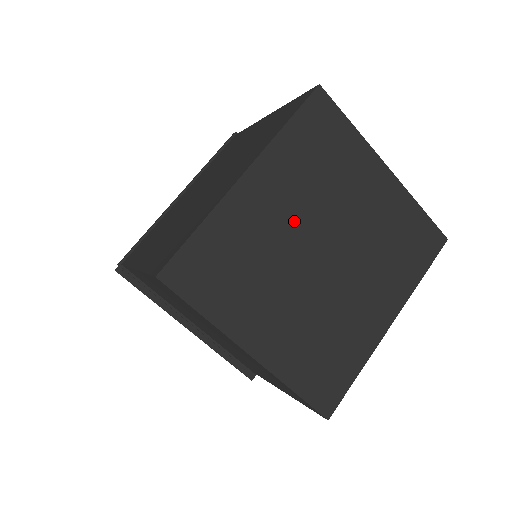
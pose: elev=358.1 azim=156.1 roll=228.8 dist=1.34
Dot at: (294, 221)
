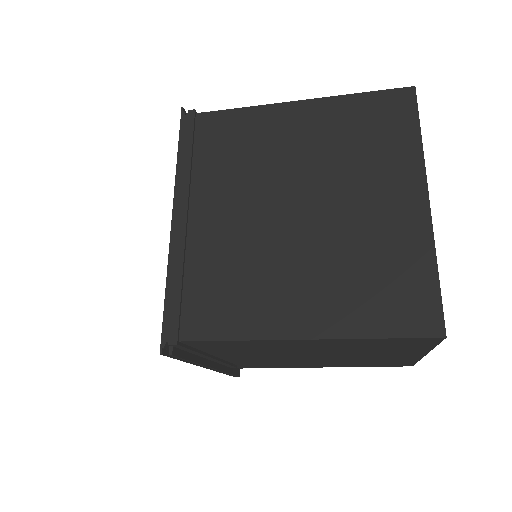
Dot at: occluded
